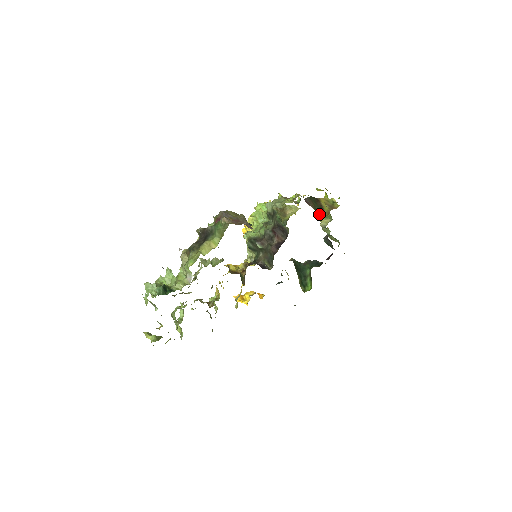
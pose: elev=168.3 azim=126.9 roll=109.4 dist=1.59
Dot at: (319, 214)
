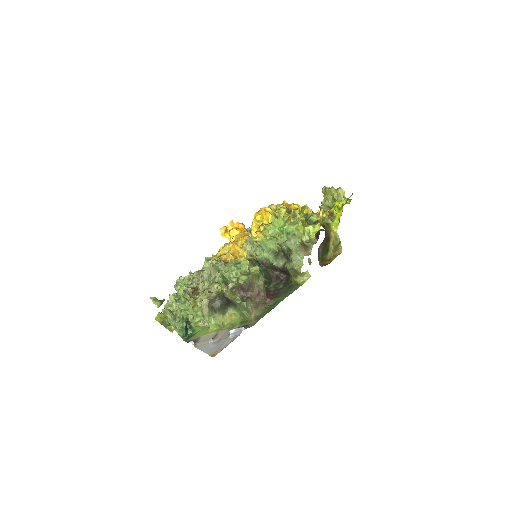
Dot at: (322, 262)
